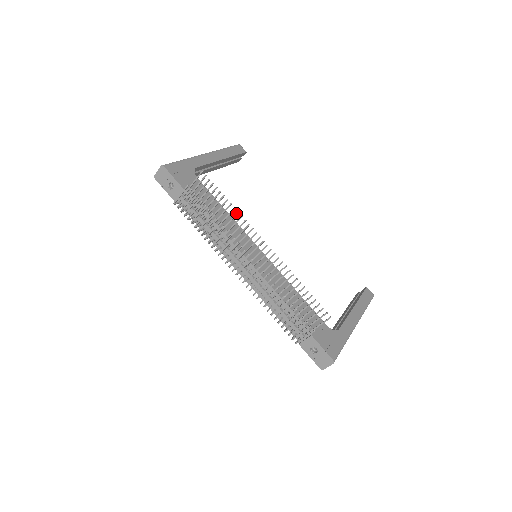
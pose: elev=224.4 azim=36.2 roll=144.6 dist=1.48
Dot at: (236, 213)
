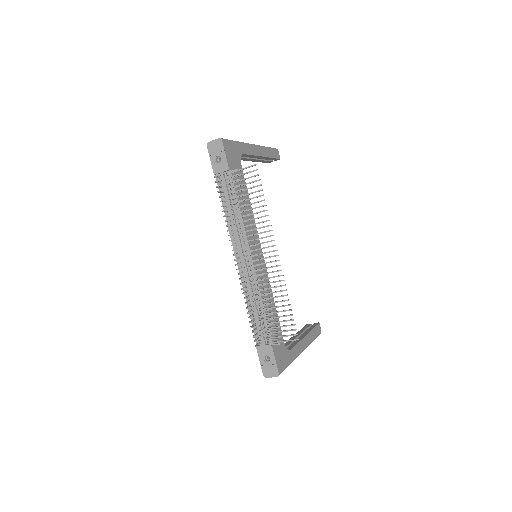
Dot at: (266, 215)
